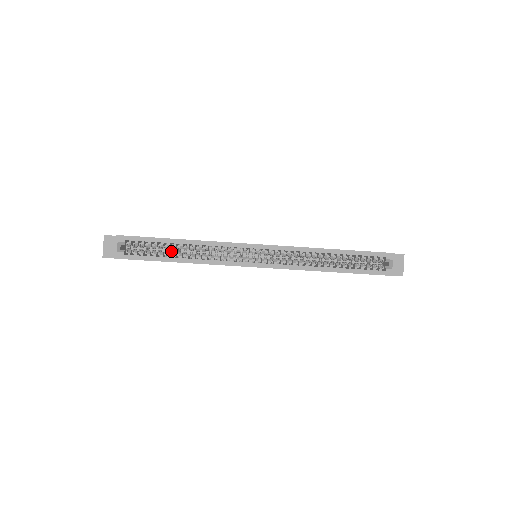
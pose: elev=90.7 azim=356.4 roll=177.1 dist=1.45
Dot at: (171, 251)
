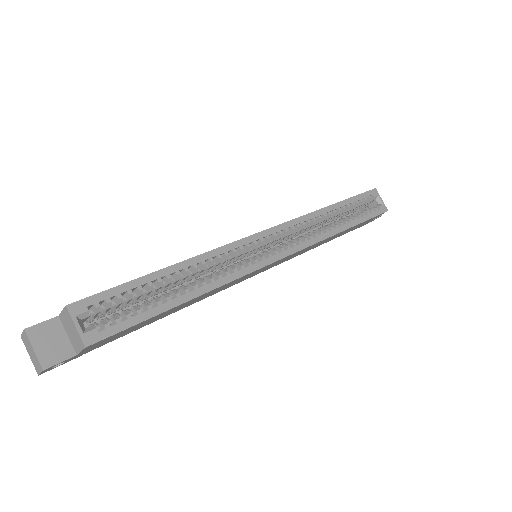
Dot at: (162, 294)
